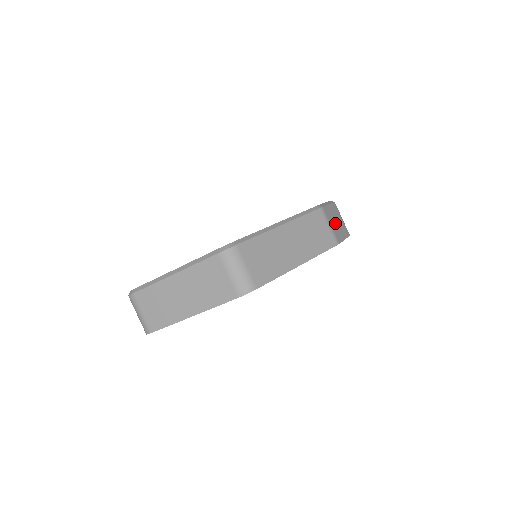
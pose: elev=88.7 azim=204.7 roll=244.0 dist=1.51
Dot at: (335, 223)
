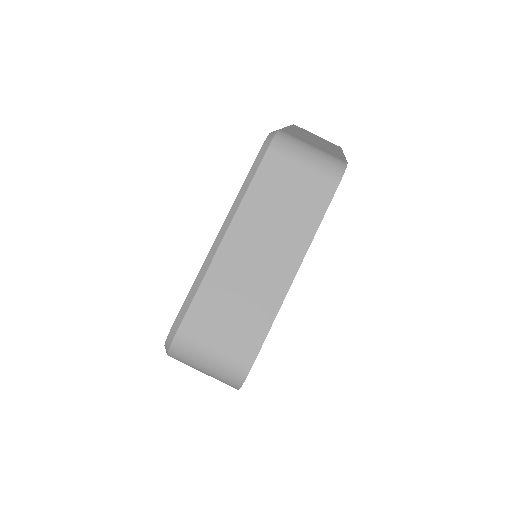
Dot at: occluded
